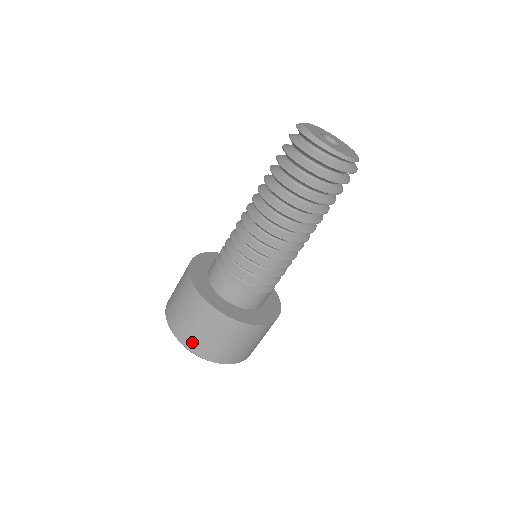
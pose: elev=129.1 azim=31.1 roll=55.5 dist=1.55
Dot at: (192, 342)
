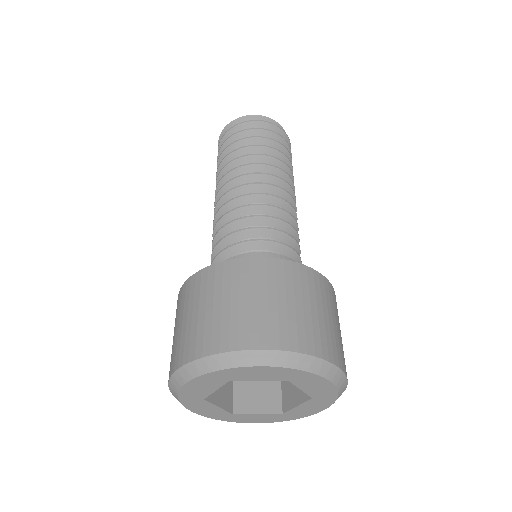
Dot at: (309, 337)
